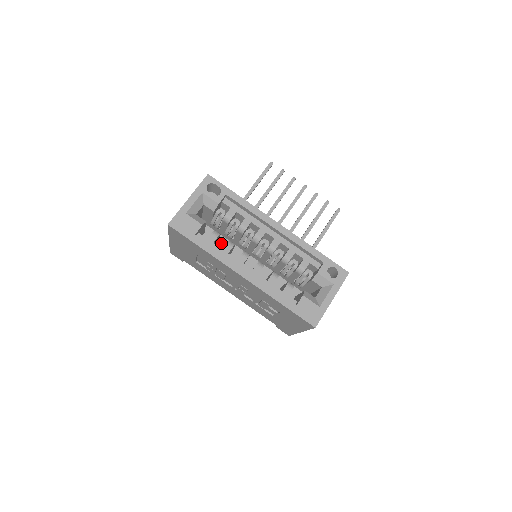
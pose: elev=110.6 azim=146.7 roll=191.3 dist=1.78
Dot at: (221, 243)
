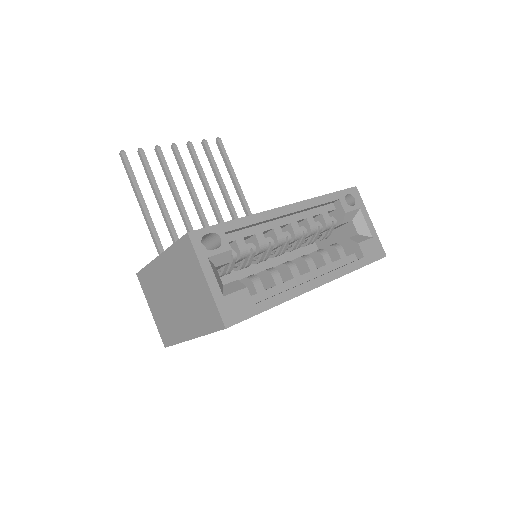
Dot at: (223, 282)
